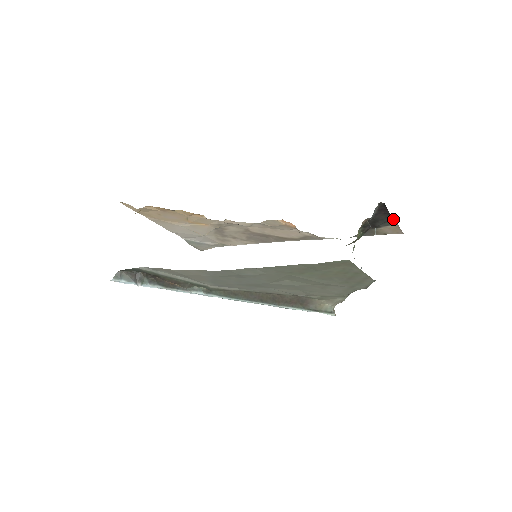
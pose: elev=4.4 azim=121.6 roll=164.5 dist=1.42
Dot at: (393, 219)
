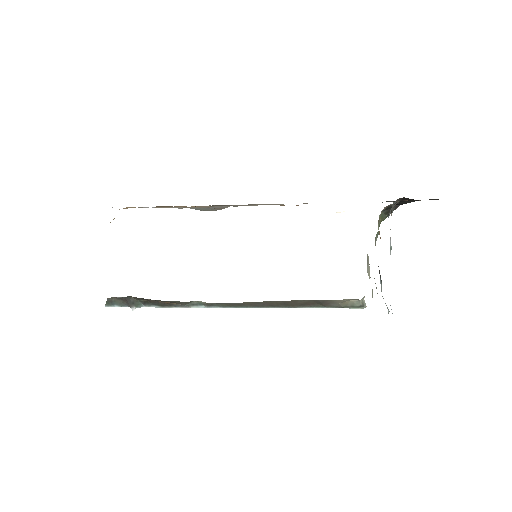
Dot at: occluded
